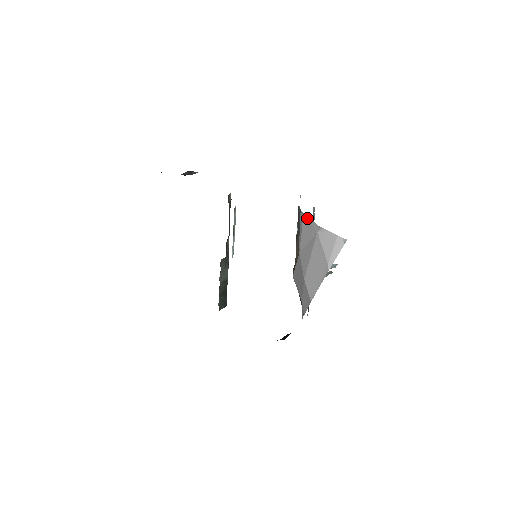
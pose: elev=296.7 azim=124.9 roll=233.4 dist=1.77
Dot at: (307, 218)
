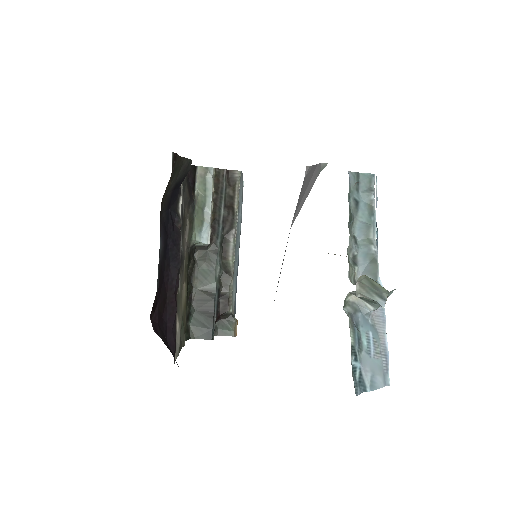
Dot at: occluded
